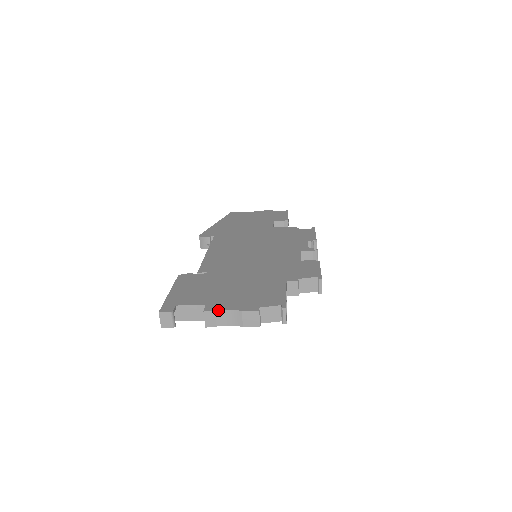
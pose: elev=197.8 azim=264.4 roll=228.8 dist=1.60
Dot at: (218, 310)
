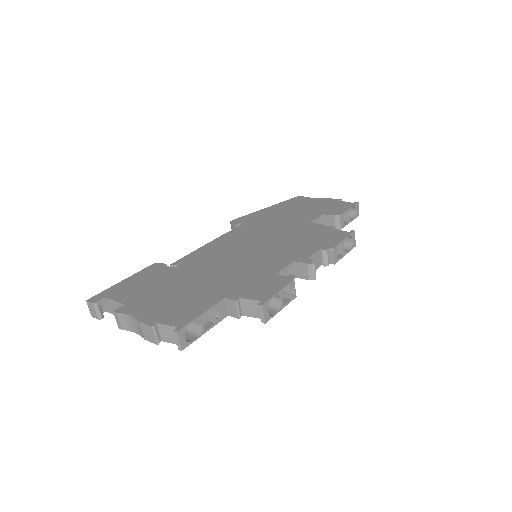
Dot at: (124, 314)
